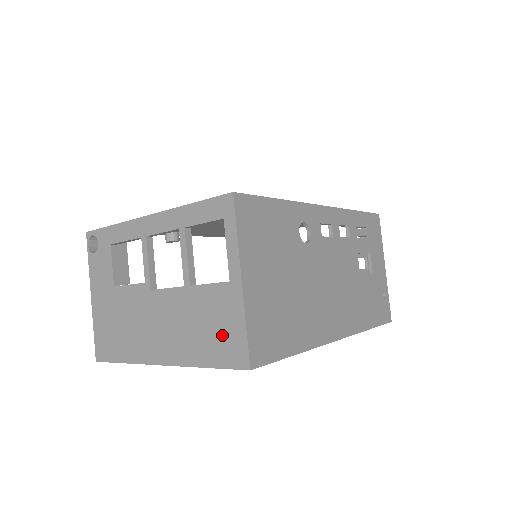
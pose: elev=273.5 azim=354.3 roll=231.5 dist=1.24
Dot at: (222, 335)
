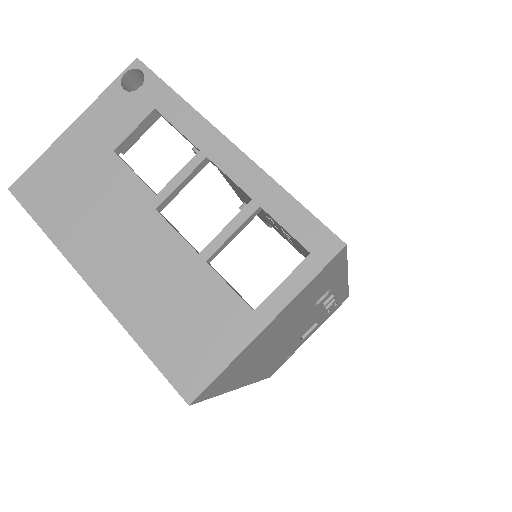
Dot at: (193, 344)
